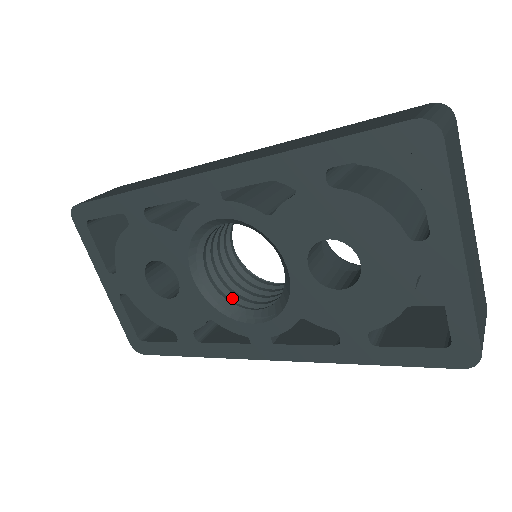
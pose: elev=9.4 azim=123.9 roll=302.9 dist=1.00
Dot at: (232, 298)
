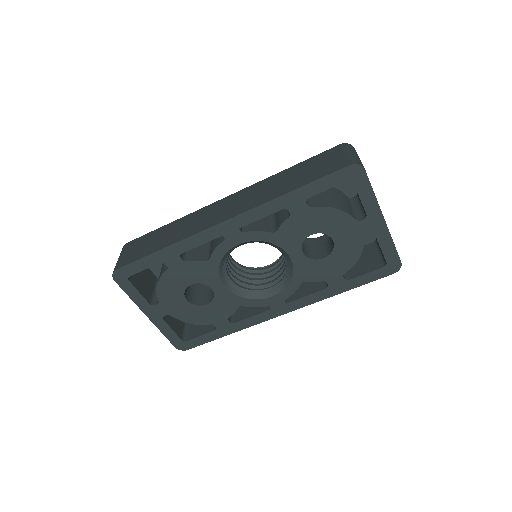
Dot at: (248, 287)
